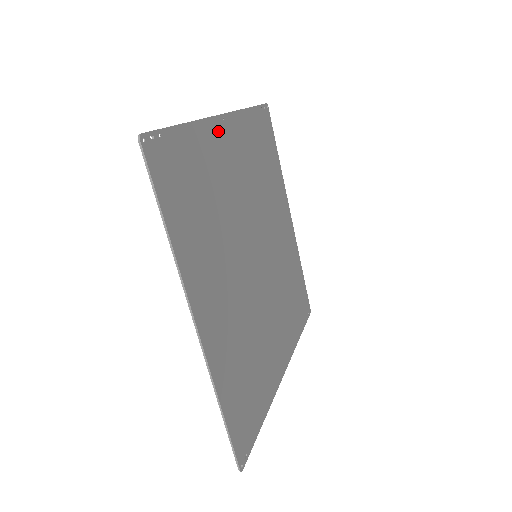
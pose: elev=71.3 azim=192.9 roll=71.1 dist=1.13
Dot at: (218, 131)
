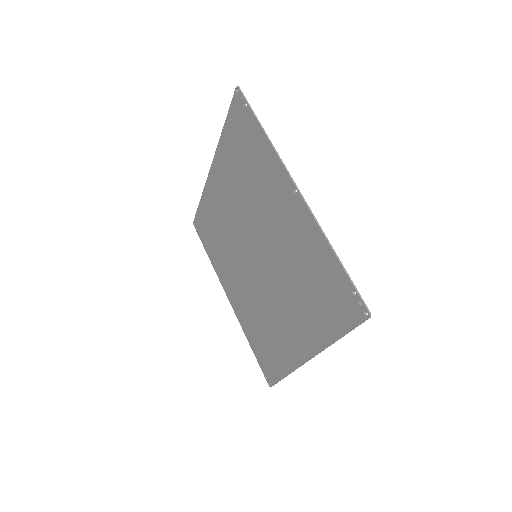
Dot at: (302, 211)
